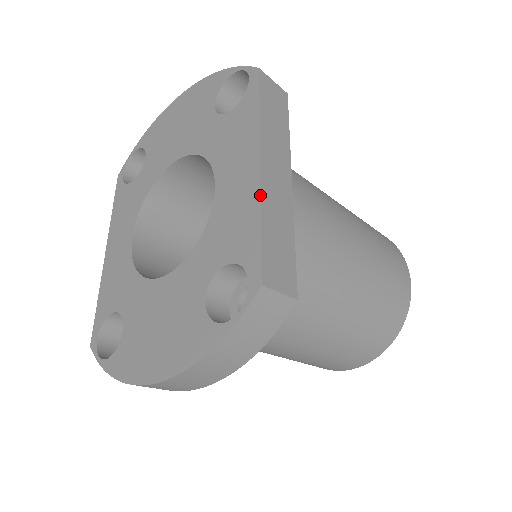
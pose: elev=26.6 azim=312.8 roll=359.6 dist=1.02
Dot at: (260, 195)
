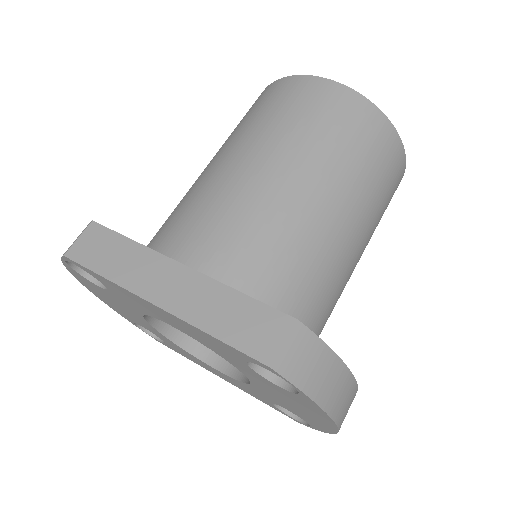
Dot at: (187, 323)
